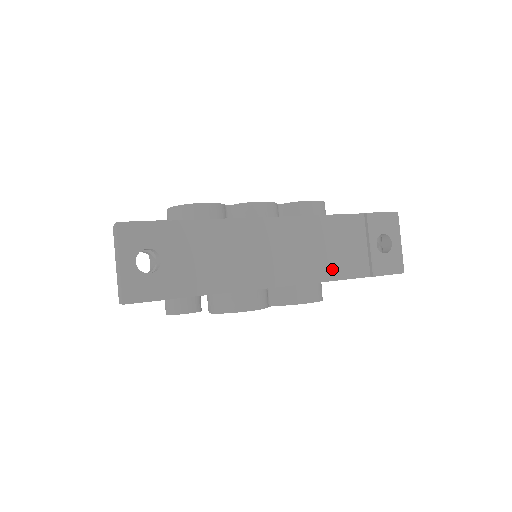
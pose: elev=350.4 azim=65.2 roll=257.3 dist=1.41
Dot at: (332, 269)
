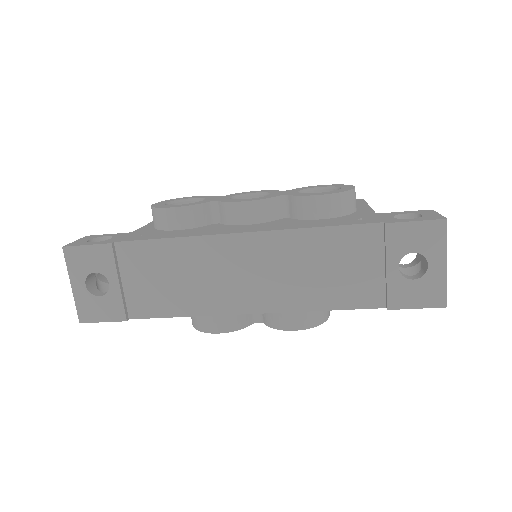
Dot at: (324, 296)
